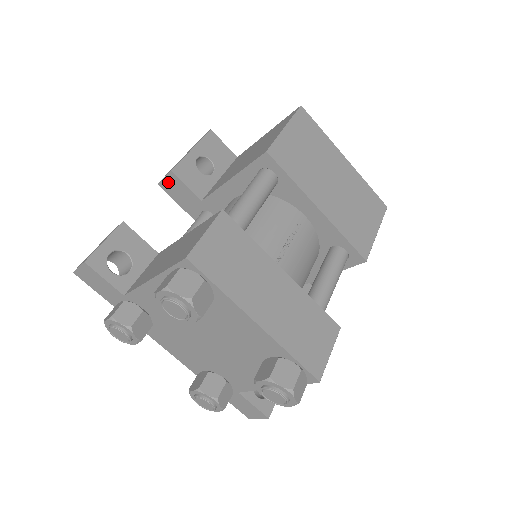
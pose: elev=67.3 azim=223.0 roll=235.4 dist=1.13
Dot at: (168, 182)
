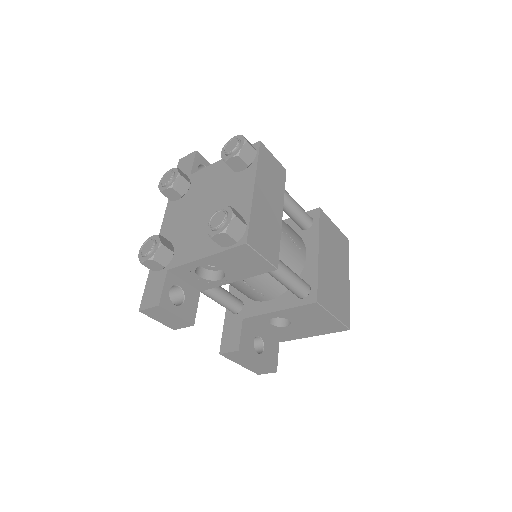
Dot at: occluded
